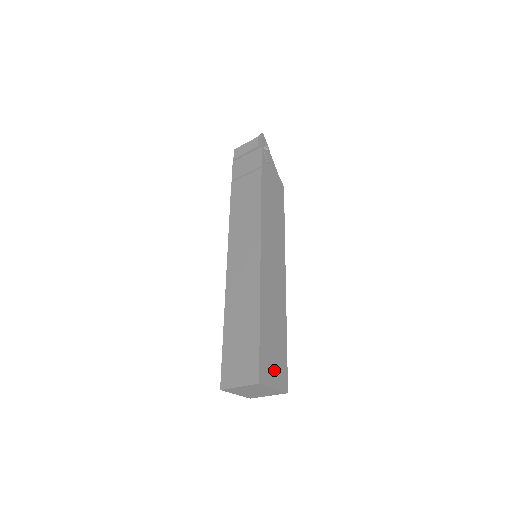
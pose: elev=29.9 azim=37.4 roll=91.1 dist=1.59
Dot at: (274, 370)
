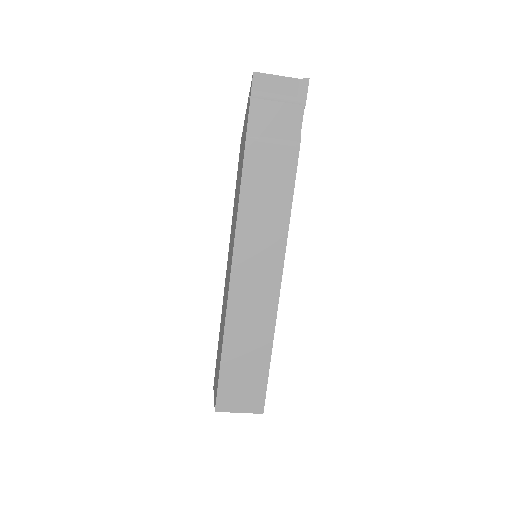
Dot at: occluded
